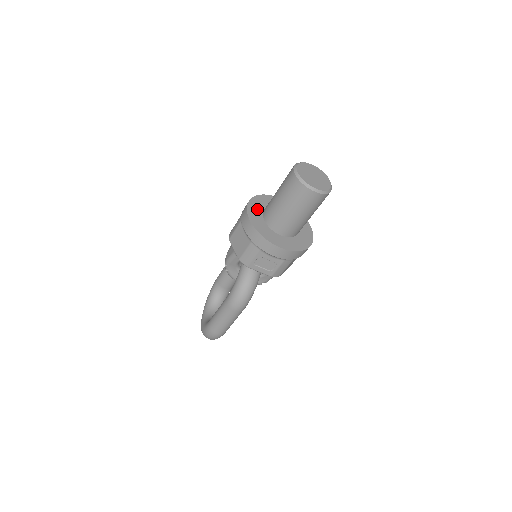
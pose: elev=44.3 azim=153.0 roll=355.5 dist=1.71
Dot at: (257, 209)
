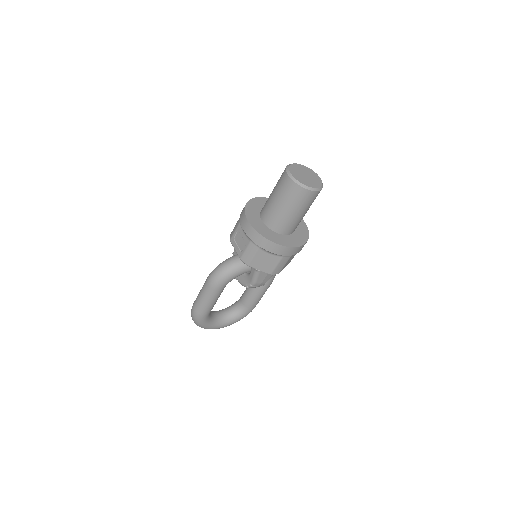
Dot at: occluded
